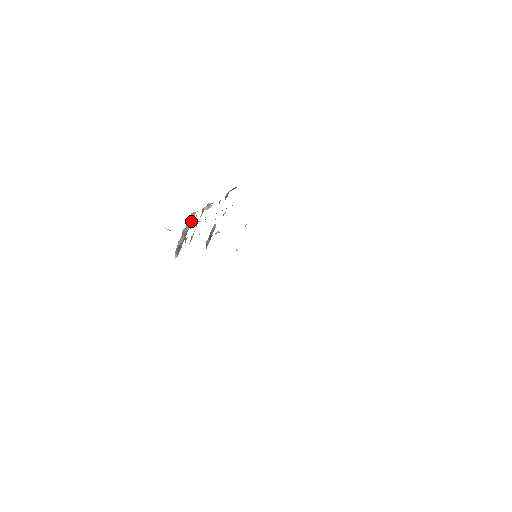
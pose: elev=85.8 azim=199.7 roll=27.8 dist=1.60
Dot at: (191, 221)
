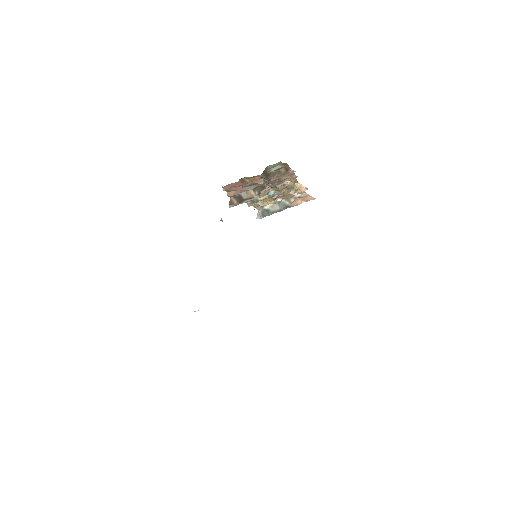
Dot at: (303, 202)
